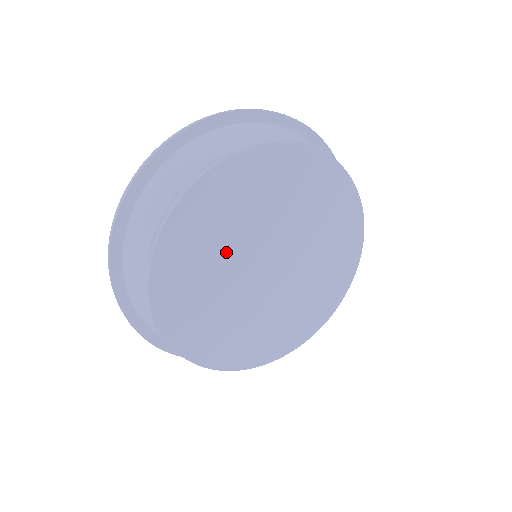
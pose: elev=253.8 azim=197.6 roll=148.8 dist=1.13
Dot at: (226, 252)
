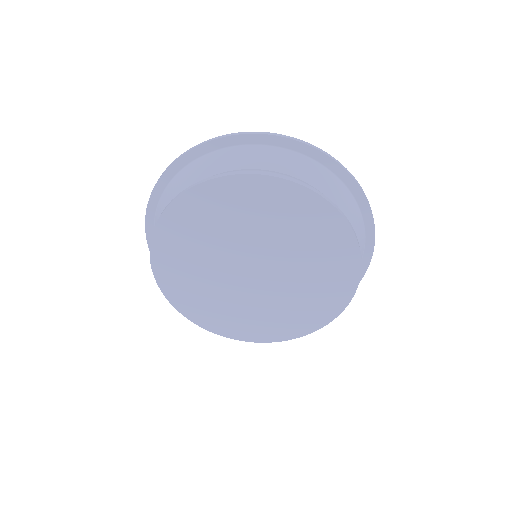
Dot at: (207, 269)
